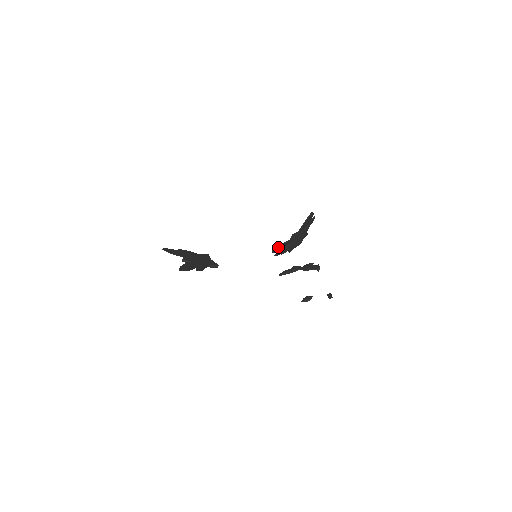
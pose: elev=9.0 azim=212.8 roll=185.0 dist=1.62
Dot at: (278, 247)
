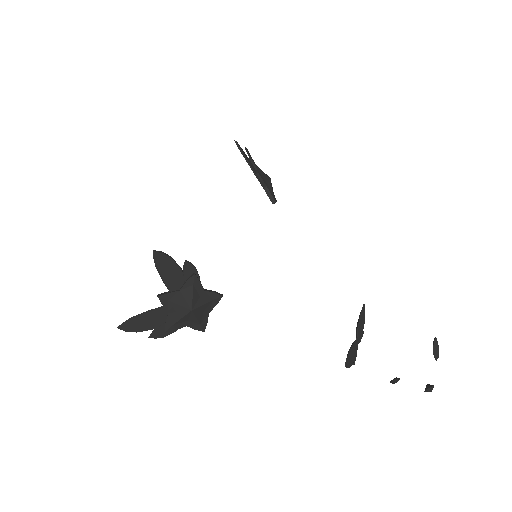
Dot at: occluded
